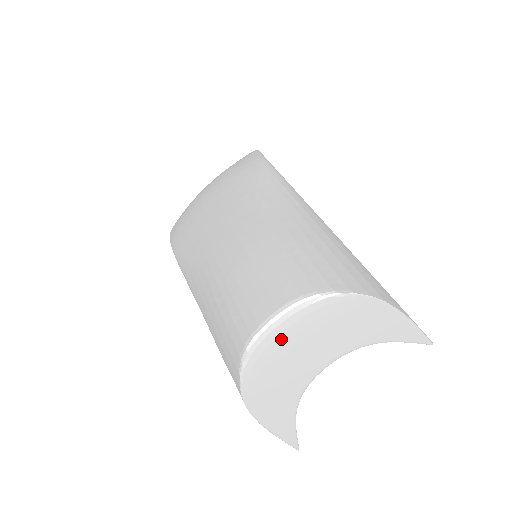
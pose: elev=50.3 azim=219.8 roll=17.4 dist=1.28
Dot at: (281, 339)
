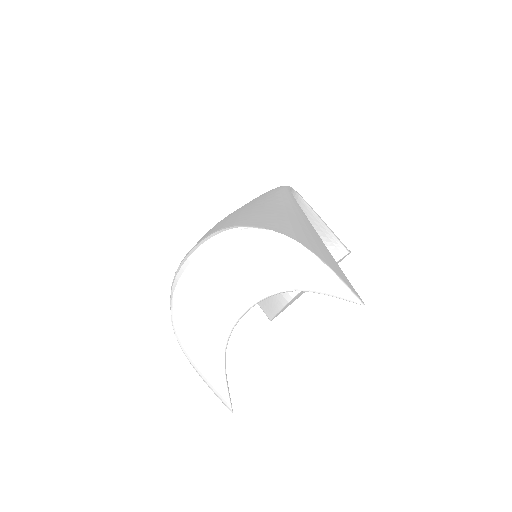
Dot at: (203, 268)
